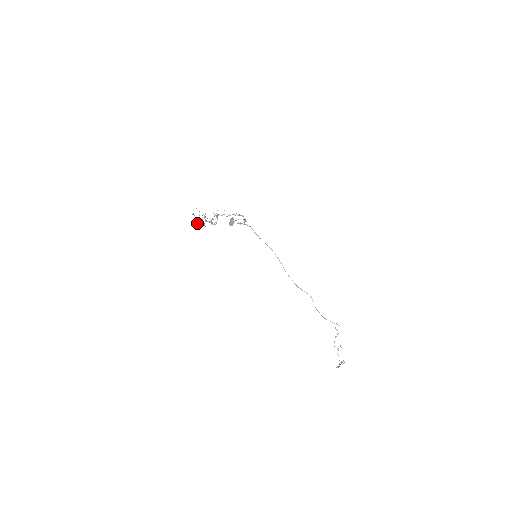
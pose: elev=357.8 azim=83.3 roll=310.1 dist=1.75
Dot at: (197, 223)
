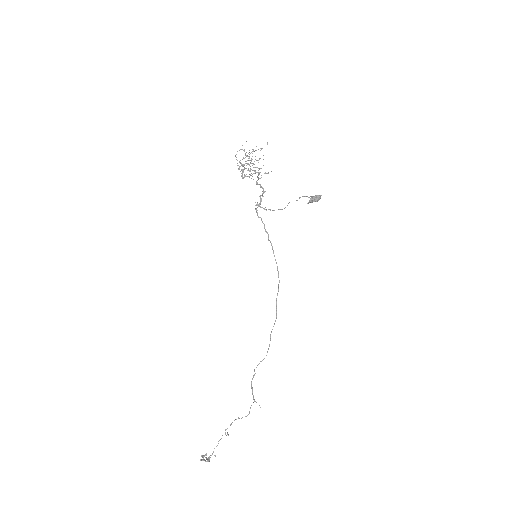
Dot at: occluded
